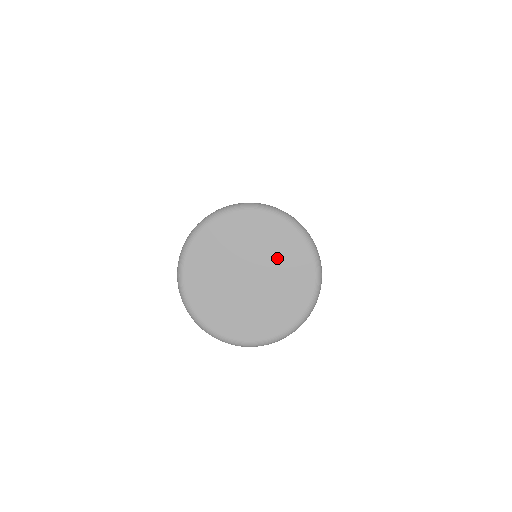
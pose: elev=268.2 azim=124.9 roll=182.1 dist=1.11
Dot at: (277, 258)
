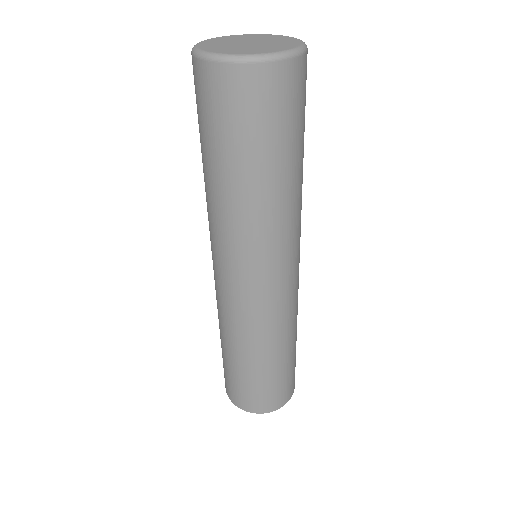
Dot at: (275, 44)
